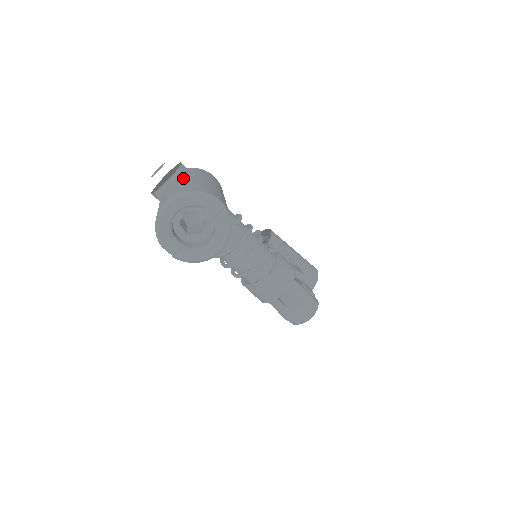
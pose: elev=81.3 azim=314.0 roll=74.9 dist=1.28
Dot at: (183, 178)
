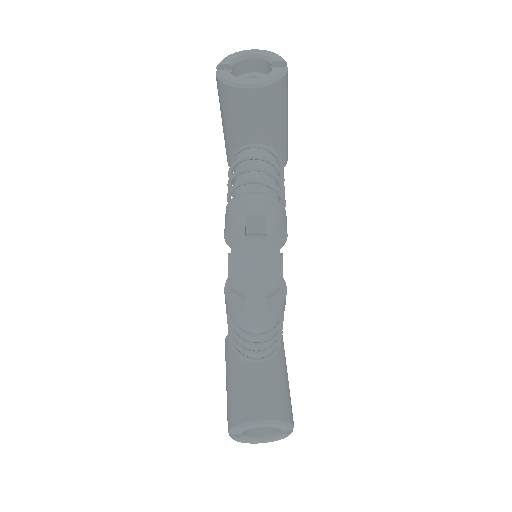
Dot at: occluded
